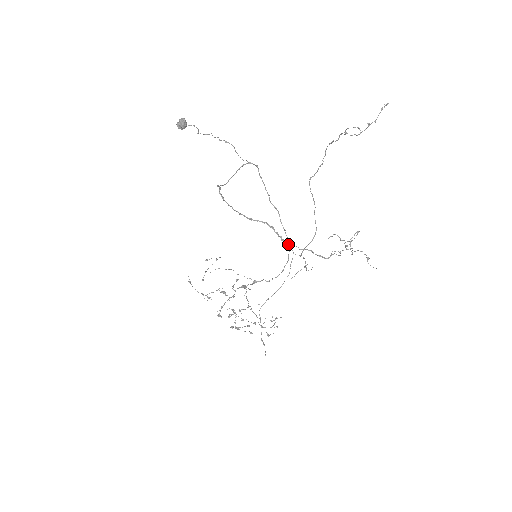
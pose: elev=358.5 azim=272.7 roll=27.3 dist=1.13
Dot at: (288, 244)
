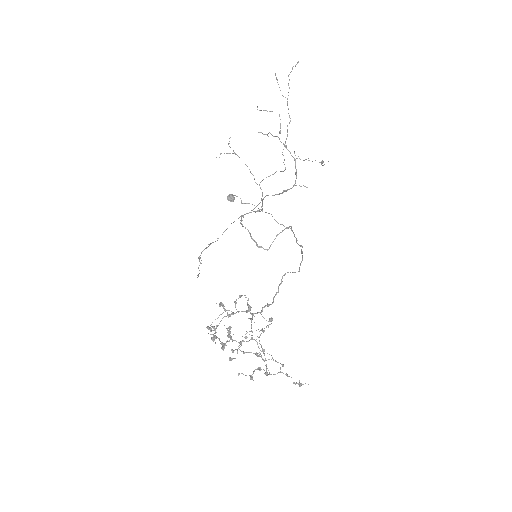
Dot at: (262, 201)
